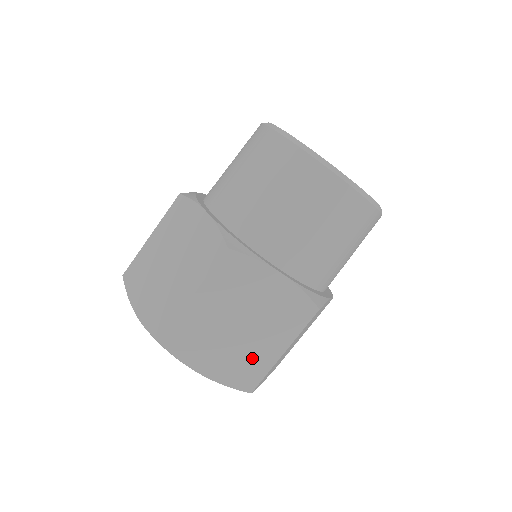
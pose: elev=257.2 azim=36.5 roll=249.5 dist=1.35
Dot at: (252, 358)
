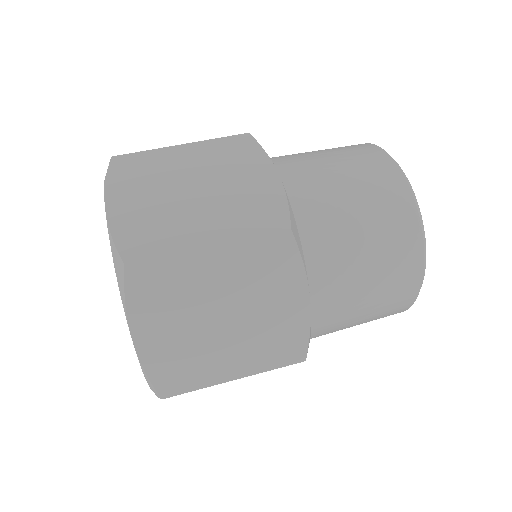
Dot at: (171, 227)
